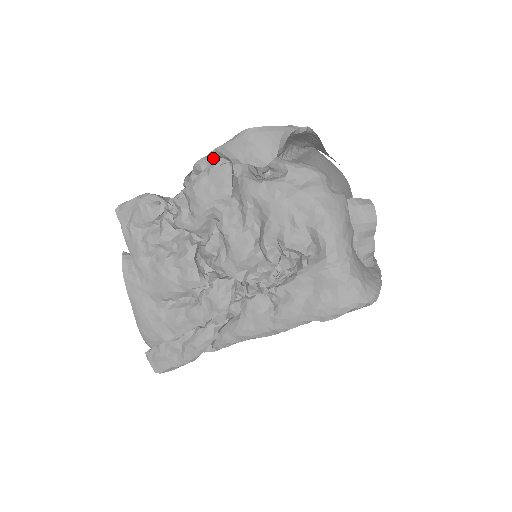
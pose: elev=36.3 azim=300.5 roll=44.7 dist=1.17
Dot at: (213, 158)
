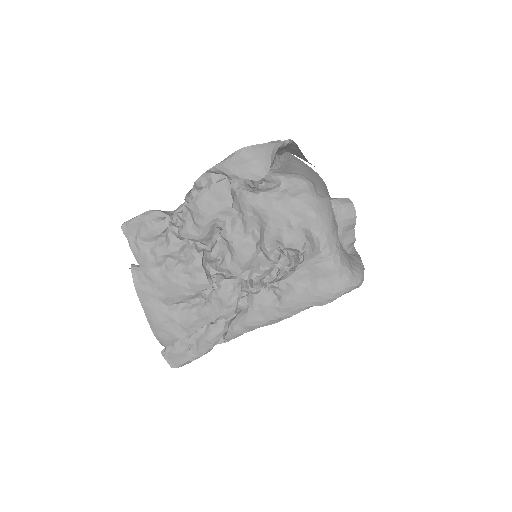
Dot at: (211, 174)
